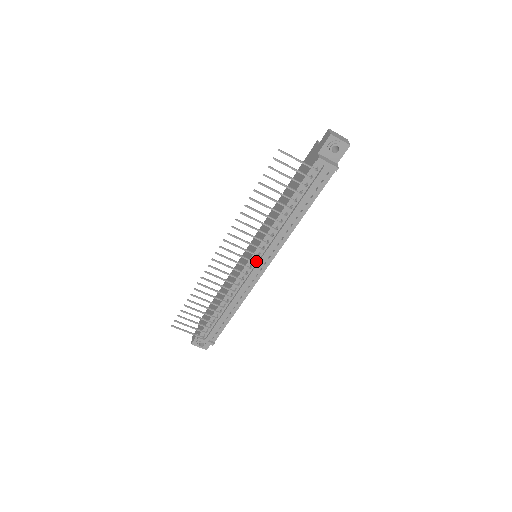
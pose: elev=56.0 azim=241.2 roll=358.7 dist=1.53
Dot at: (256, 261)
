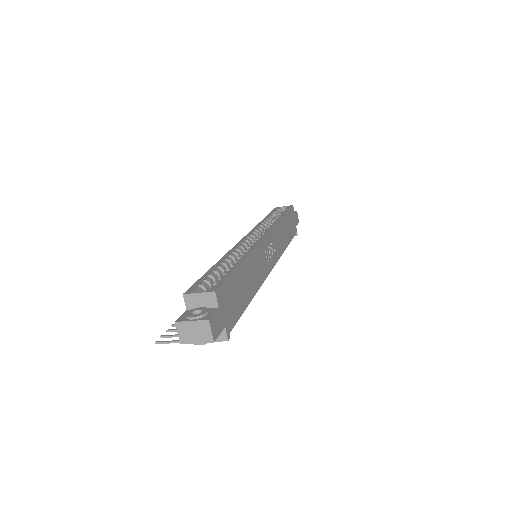
Dot at: occluded
